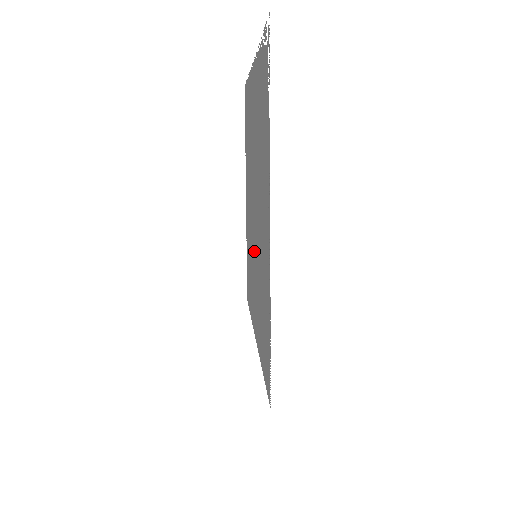
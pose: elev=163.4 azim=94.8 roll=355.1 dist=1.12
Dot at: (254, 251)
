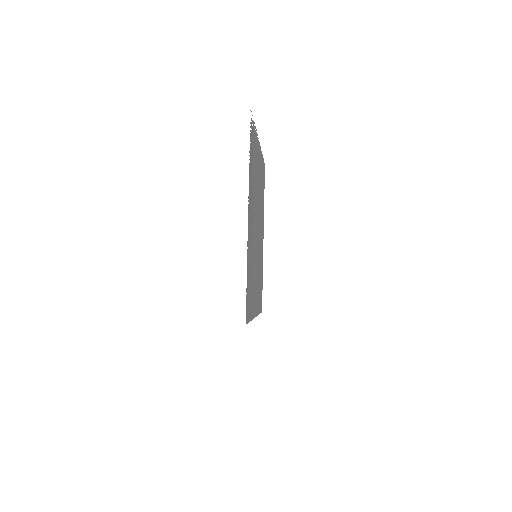
Dot at: occluded
